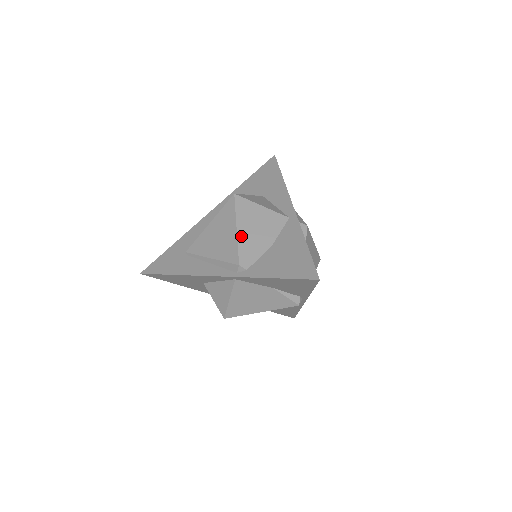
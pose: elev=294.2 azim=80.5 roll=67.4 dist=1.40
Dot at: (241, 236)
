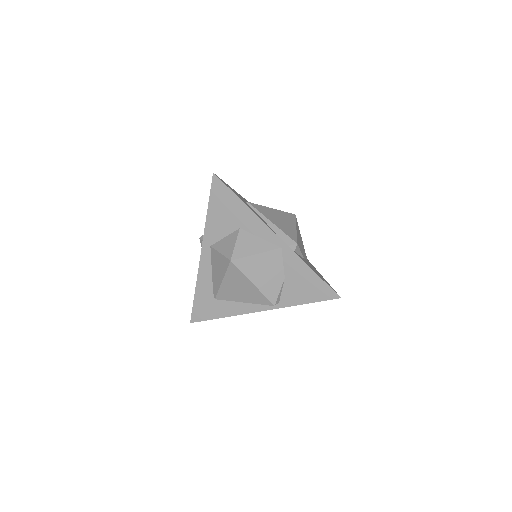
Dot at: (261, 287)
